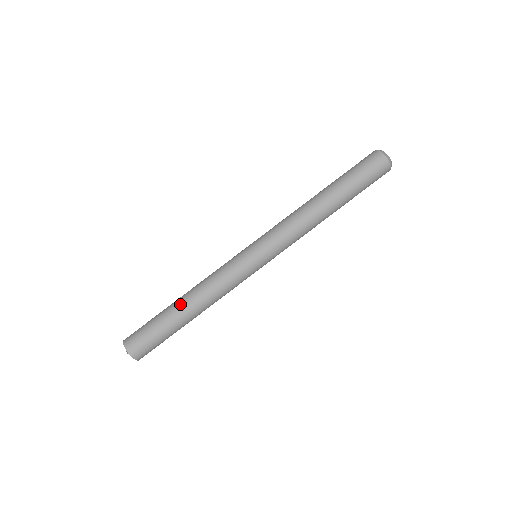
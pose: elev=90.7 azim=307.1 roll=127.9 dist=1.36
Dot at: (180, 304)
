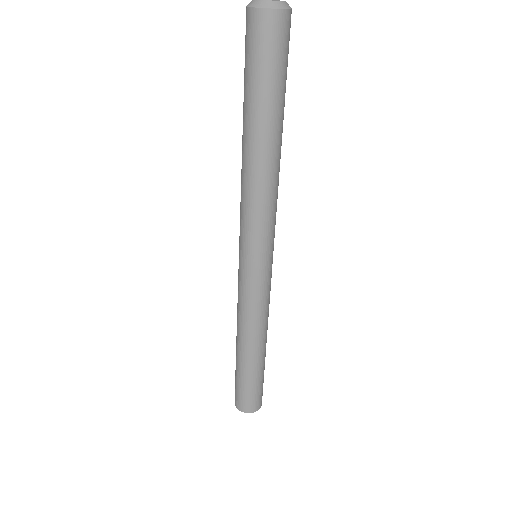
Dot at: (252, 357)
